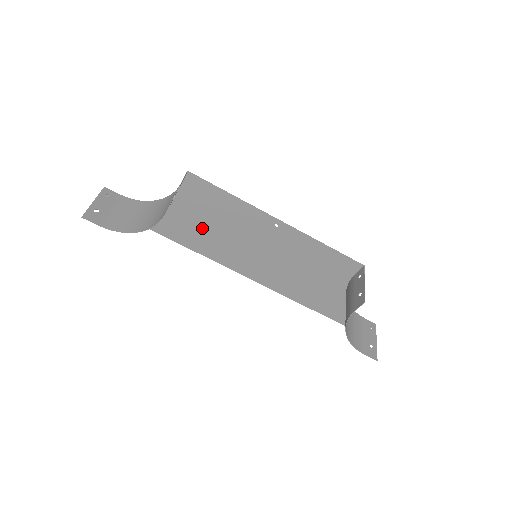
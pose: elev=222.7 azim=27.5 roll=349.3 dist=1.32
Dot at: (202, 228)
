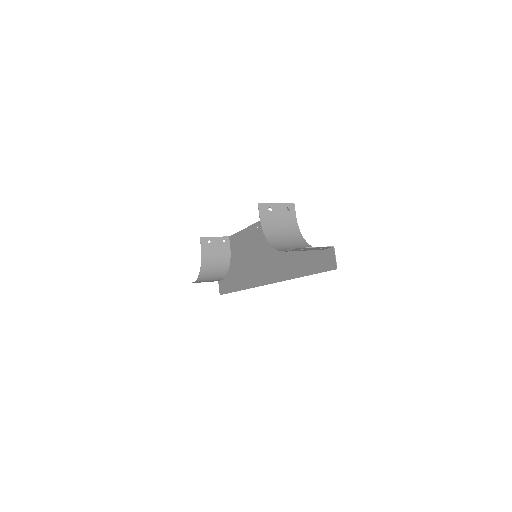
Dot at: (243, 267)
